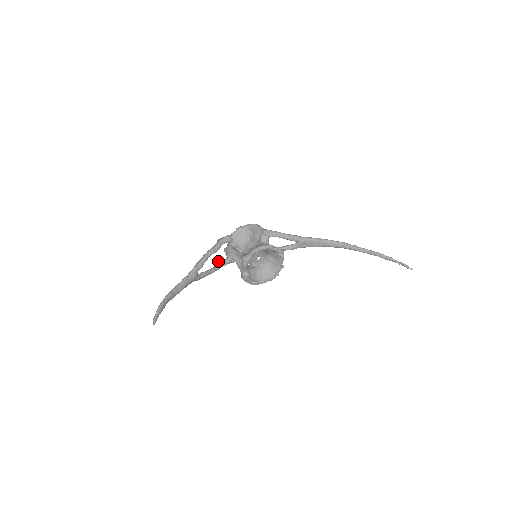
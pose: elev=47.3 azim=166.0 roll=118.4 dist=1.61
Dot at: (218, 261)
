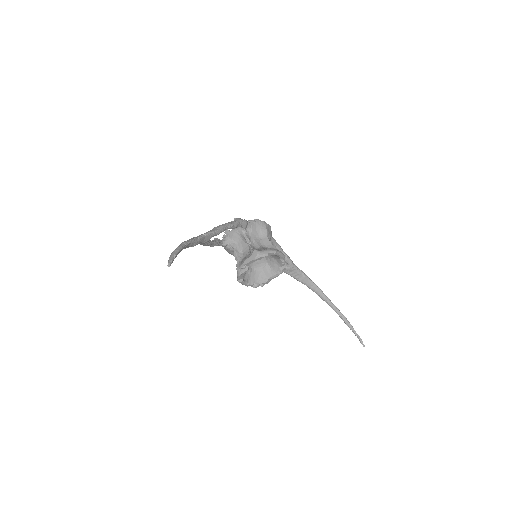
Dot at: occluded
